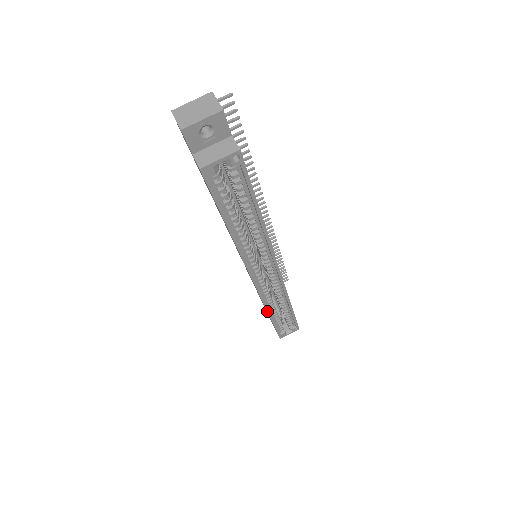
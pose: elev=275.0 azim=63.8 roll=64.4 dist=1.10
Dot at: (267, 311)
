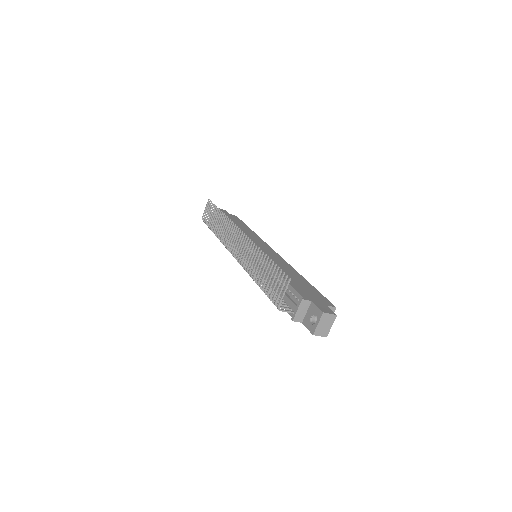
Dot at: occluded
